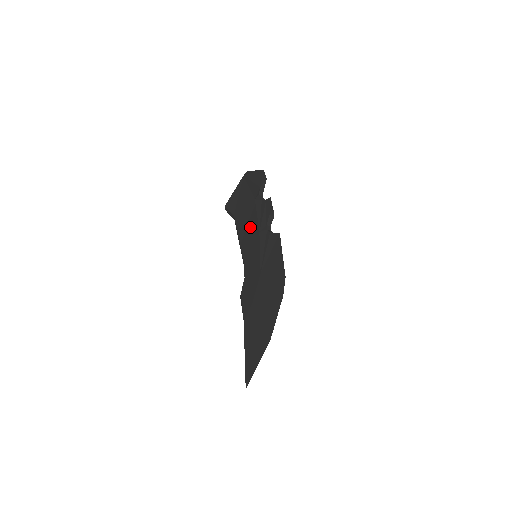
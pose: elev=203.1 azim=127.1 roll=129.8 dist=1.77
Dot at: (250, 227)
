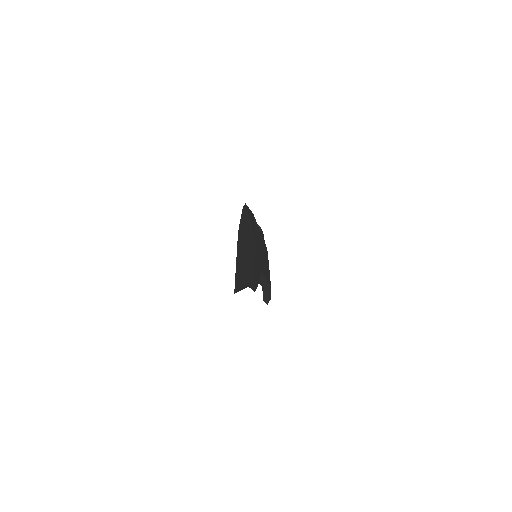
Dot at: occluded
